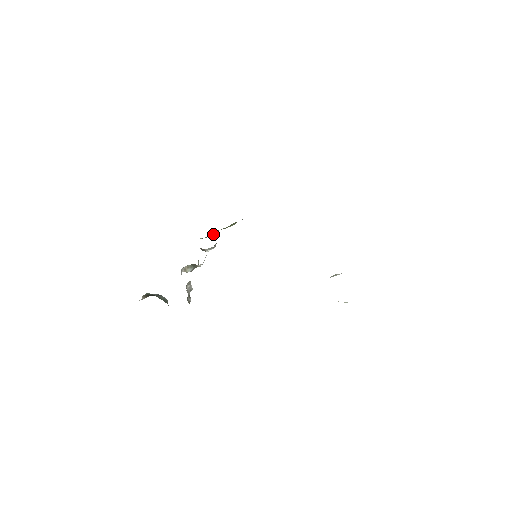
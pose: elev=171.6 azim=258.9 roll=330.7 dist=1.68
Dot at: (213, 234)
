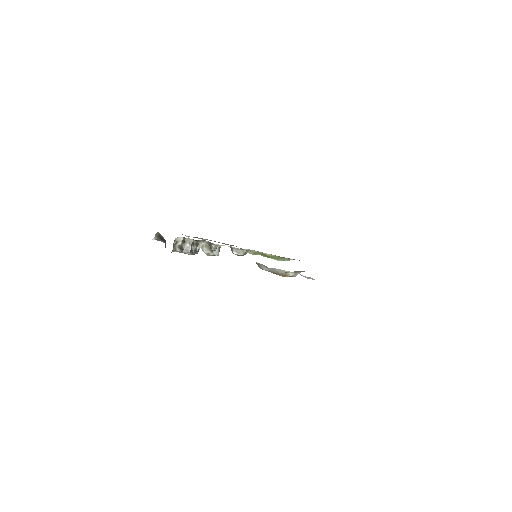
Dot at: (254, 253)
